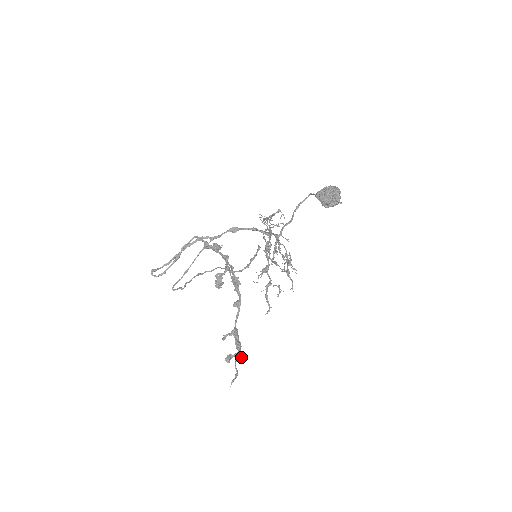
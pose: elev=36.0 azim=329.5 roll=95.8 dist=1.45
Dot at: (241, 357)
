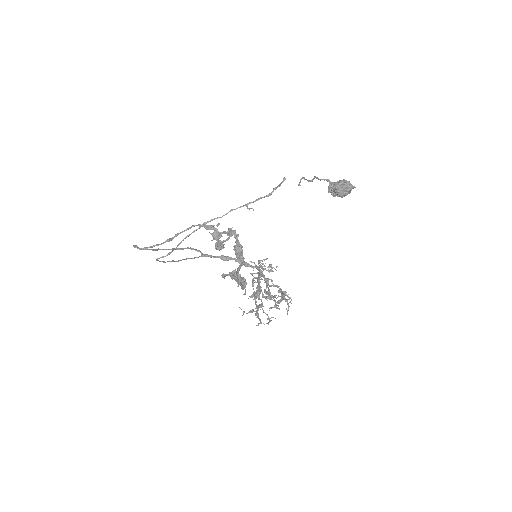
Dot at: (245, 289)
